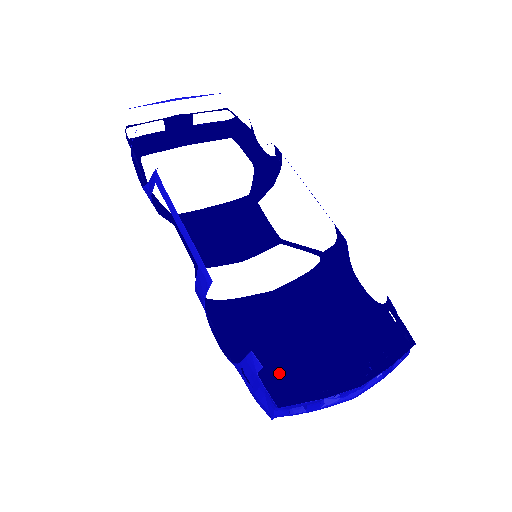
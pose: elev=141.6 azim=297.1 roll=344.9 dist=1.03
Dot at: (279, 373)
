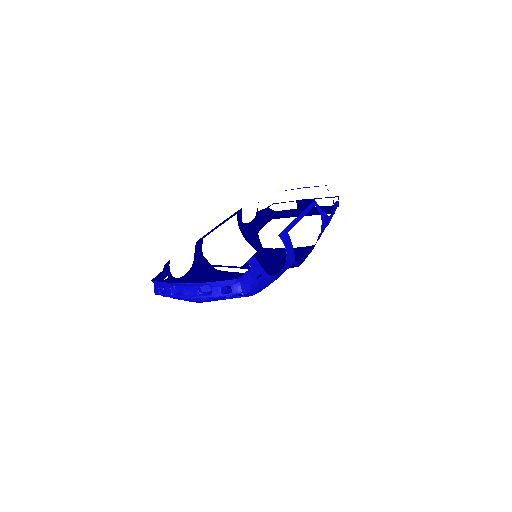
Dot at: occluded
